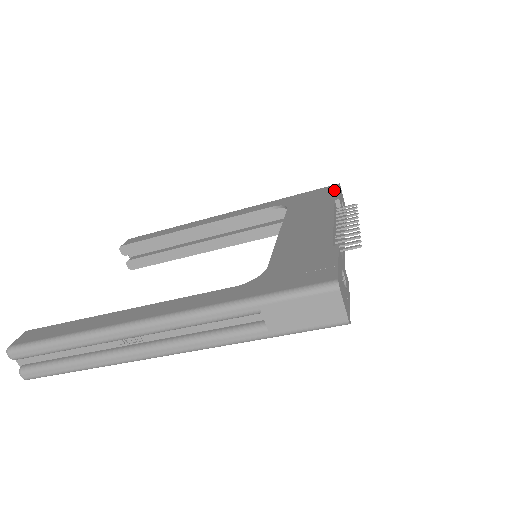
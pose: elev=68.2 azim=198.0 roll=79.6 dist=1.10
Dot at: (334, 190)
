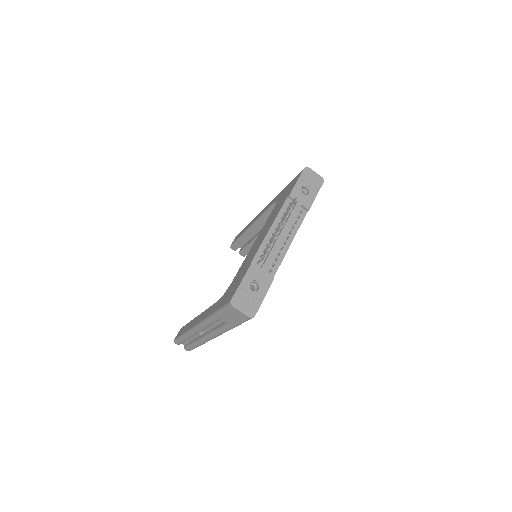
Dot at: (296, 180)
